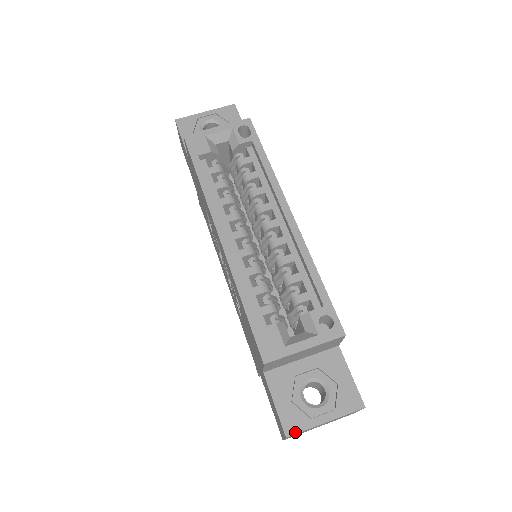
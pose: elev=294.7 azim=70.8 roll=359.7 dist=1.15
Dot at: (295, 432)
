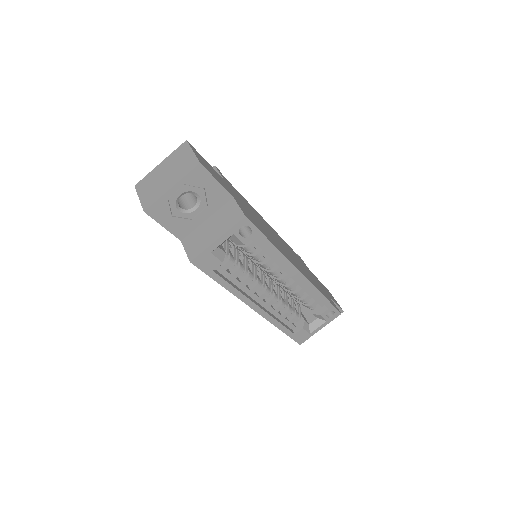
Dot at: occluded
